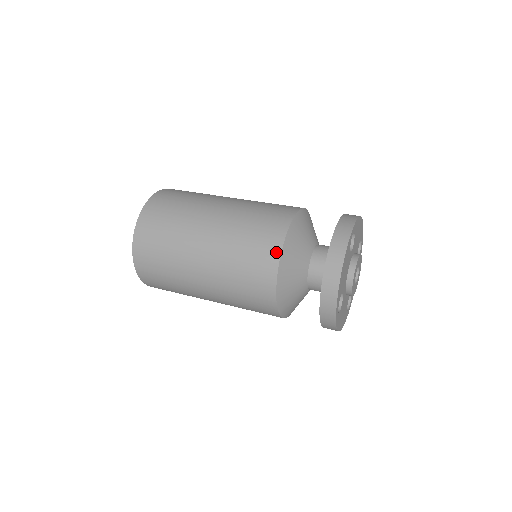
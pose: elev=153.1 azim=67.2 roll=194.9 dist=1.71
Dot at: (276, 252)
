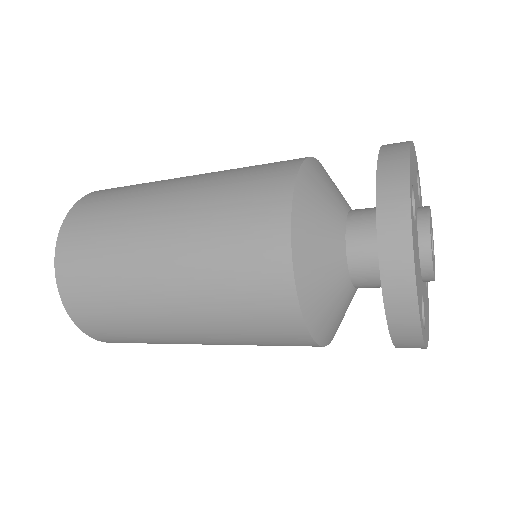
Dot at: (284, 273)
